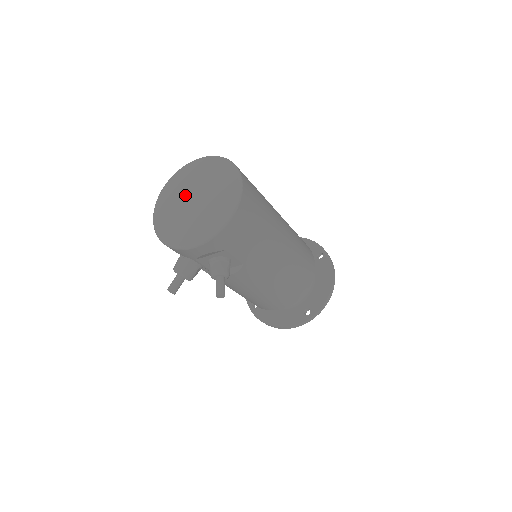
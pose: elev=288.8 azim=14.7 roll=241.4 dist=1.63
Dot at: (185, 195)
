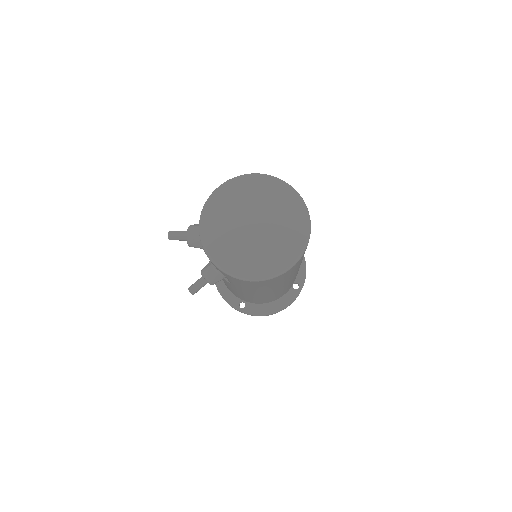
Dot at: (255, 210)
